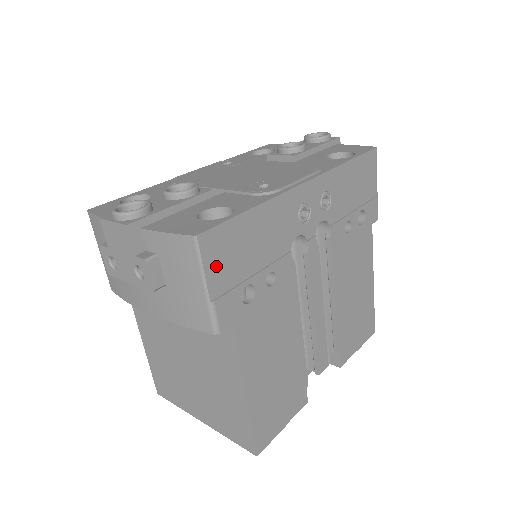
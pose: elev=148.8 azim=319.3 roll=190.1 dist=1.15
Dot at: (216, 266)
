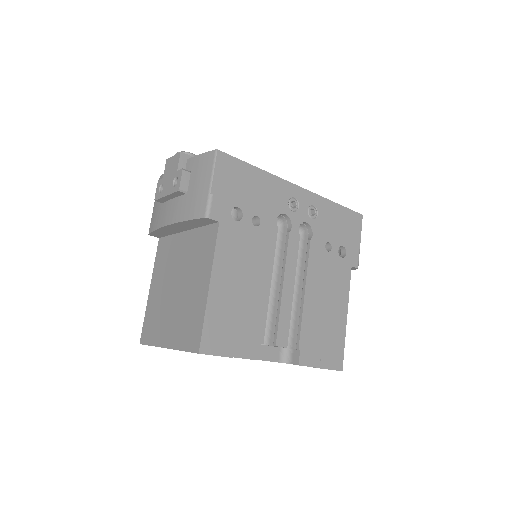
Dot at: (222, 177)
